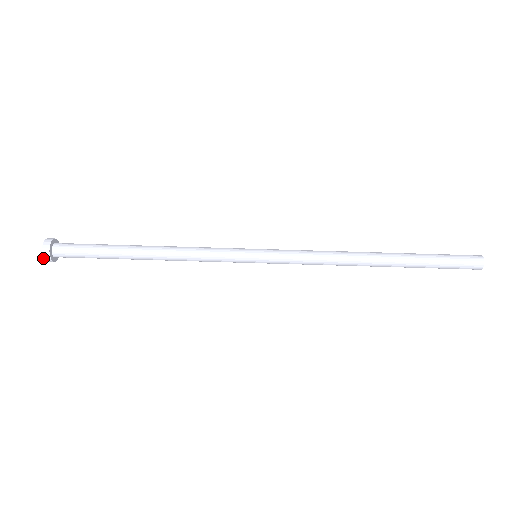
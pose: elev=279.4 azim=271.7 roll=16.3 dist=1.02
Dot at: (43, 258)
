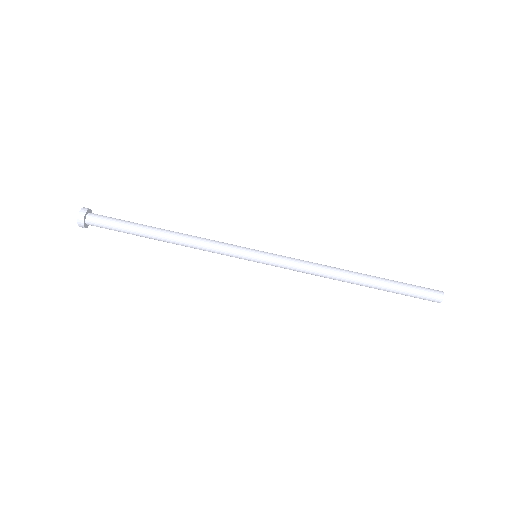
Dot at: (80, 226)
